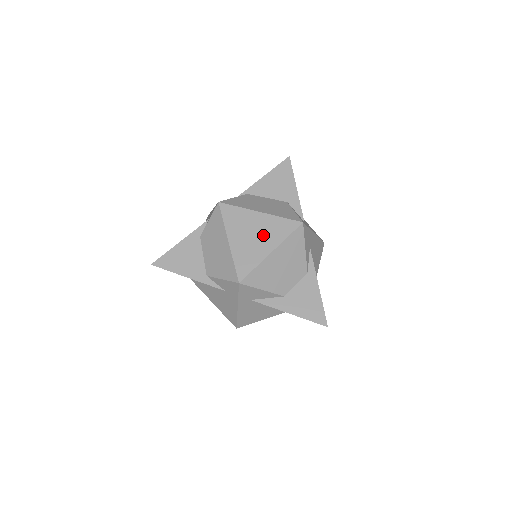
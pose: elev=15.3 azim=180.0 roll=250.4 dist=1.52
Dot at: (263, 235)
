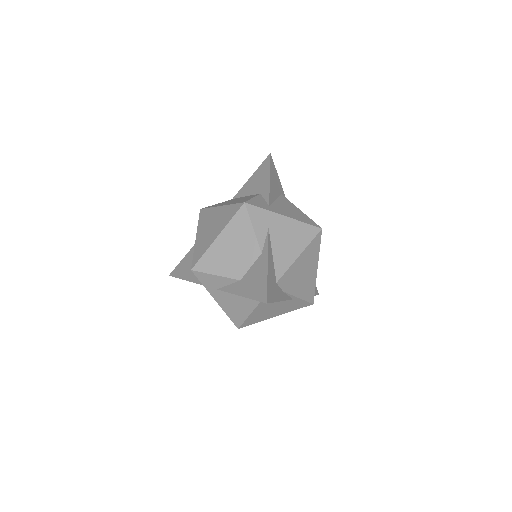
Dot at: (216, 224)
